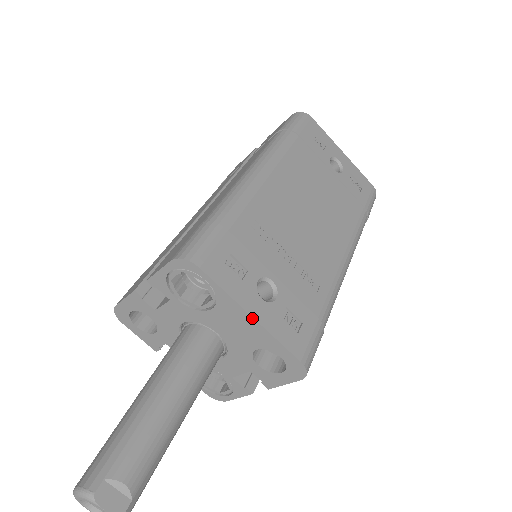
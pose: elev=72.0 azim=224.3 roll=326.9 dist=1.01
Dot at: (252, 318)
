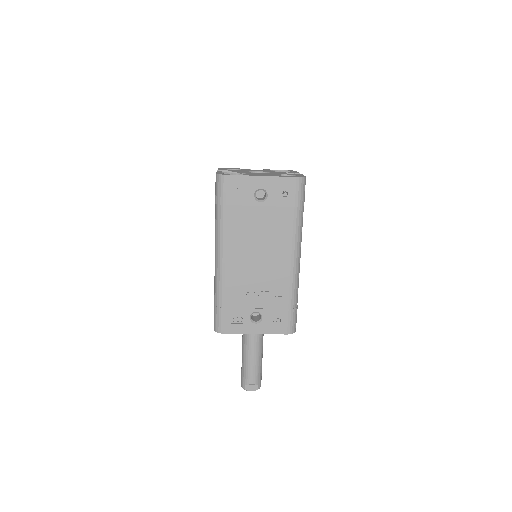
Dot at: occluded
